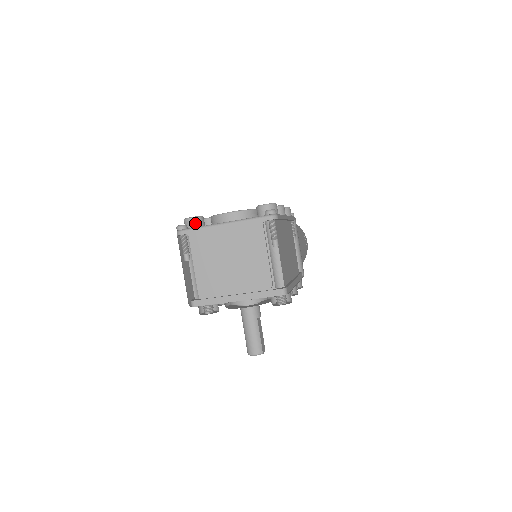
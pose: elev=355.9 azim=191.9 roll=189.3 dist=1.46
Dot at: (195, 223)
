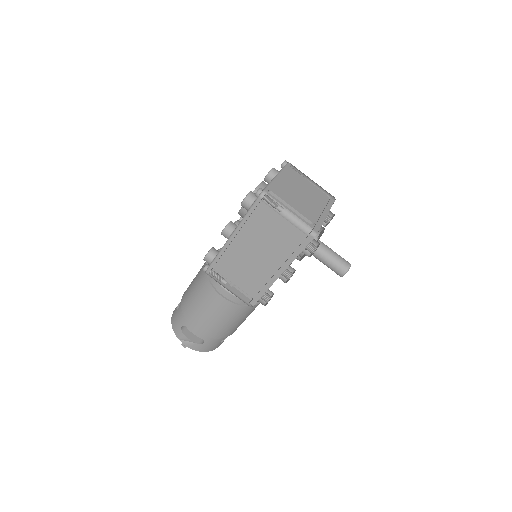
Dot at: occluded
